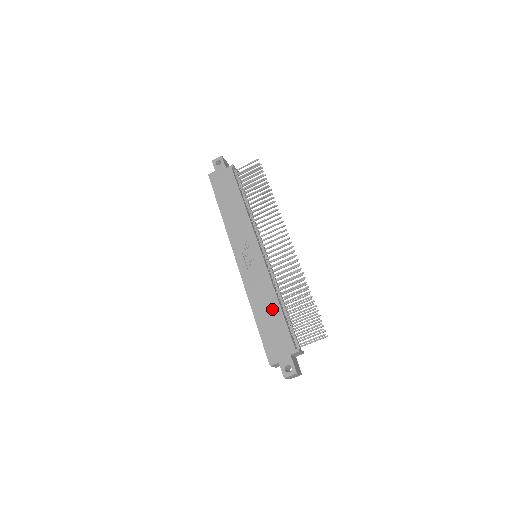
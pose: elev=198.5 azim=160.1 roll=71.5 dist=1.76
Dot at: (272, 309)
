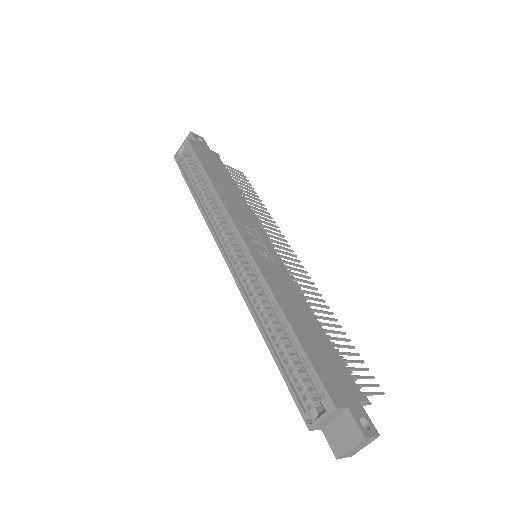
Dot at: (312, 324)
